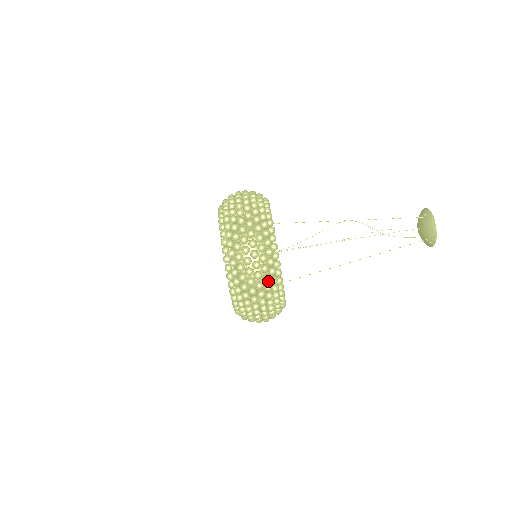
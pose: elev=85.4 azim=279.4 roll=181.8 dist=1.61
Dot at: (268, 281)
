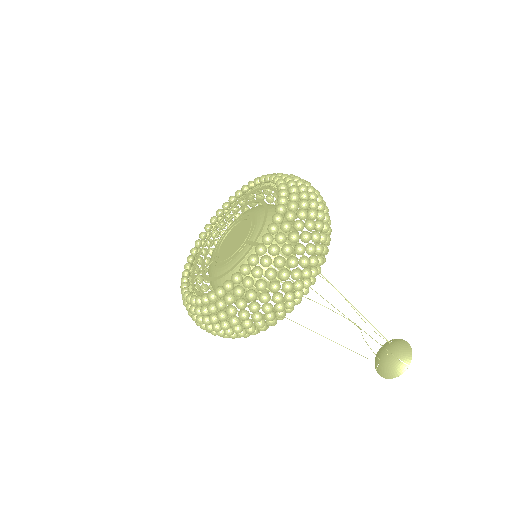
Dot at: (225, 337)
